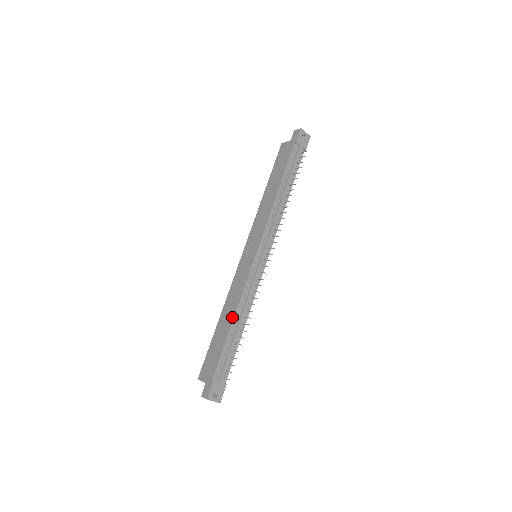
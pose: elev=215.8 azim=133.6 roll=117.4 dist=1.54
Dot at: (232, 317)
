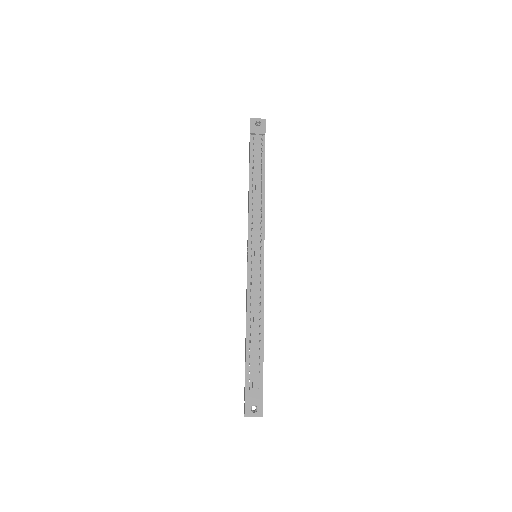
Dot at: (246, 325)
